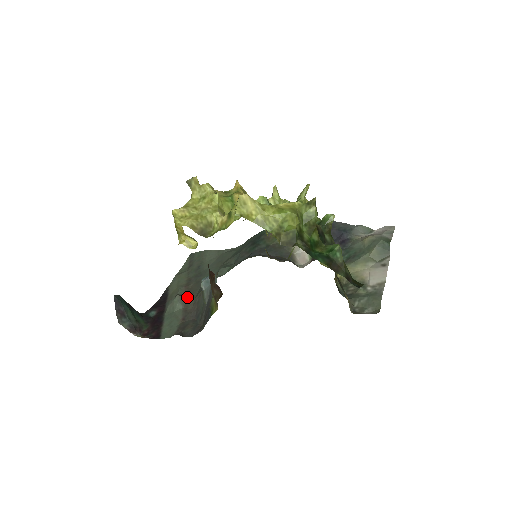
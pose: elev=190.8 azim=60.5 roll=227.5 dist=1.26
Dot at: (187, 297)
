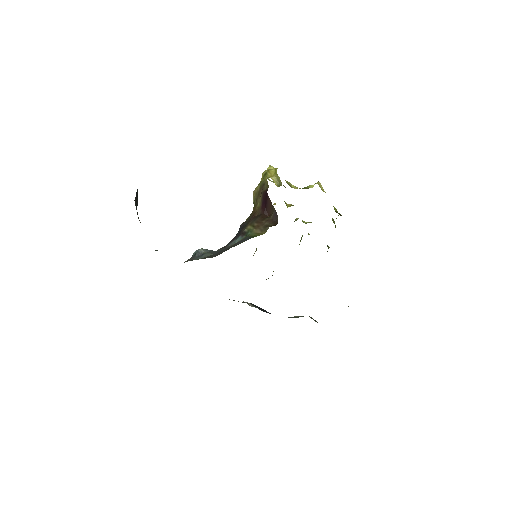
Dot at: occluded
